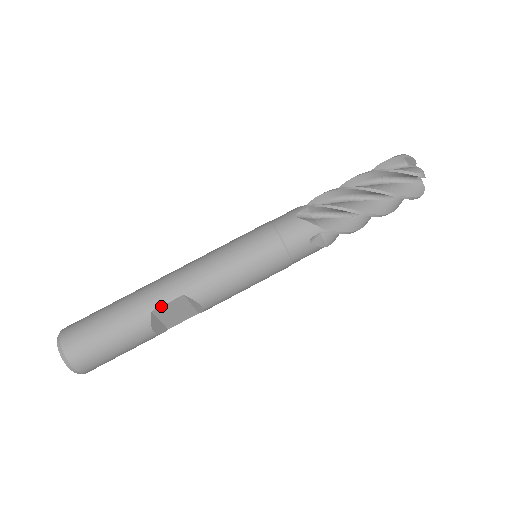
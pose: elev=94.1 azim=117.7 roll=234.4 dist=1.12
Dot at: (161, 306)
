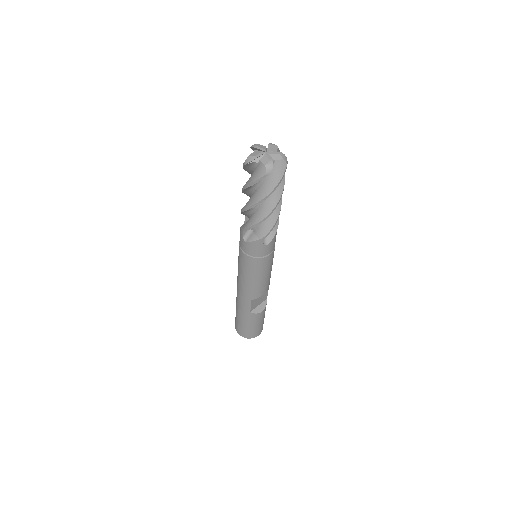
Dot at: (250, 308)
